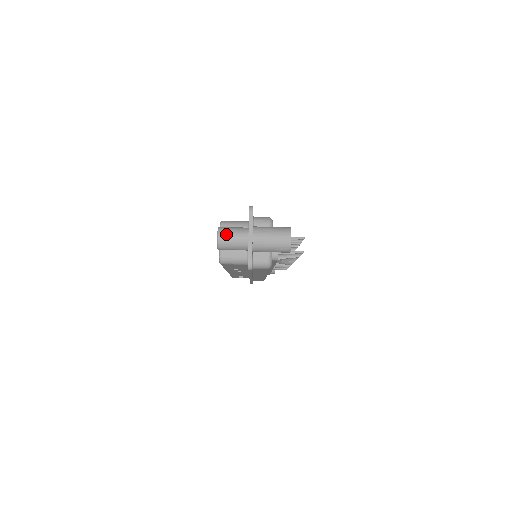
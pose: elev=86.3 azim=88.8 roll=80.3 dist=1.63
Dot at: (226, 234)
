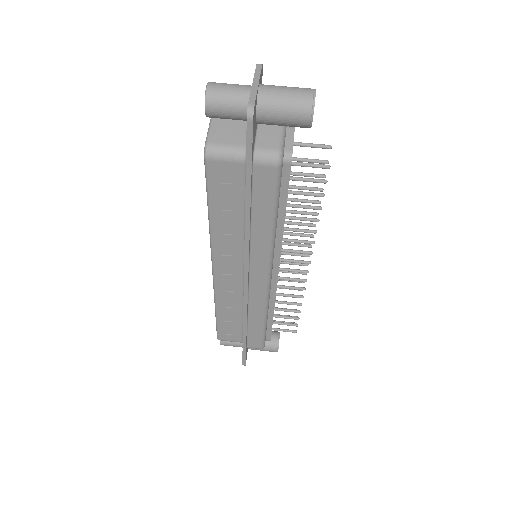
Dot at: (220, 83)
